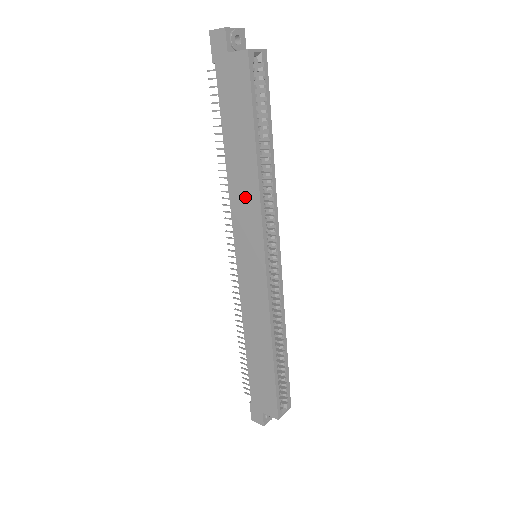
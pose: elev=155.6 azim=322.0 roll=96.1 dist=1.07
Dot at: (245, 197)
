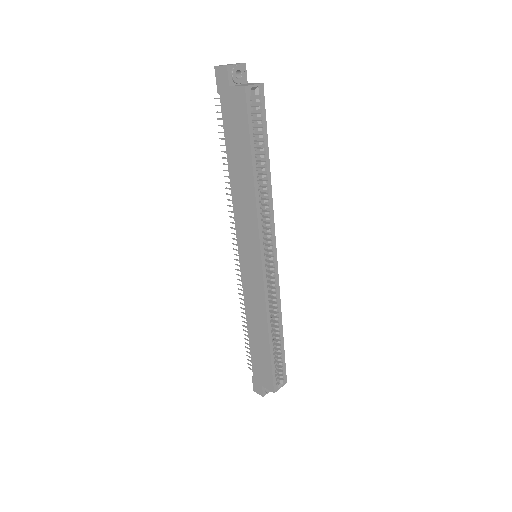
Dot at: (245, 208)
